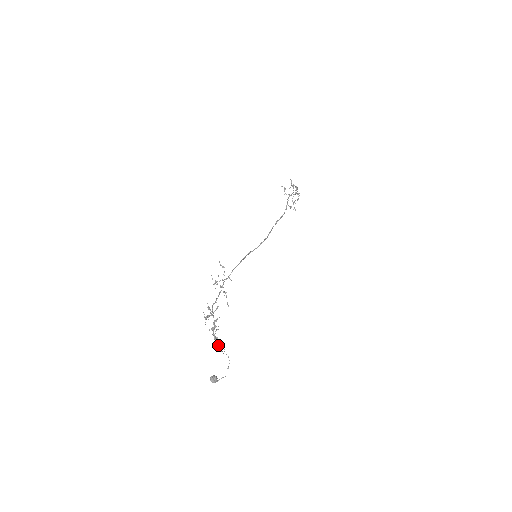
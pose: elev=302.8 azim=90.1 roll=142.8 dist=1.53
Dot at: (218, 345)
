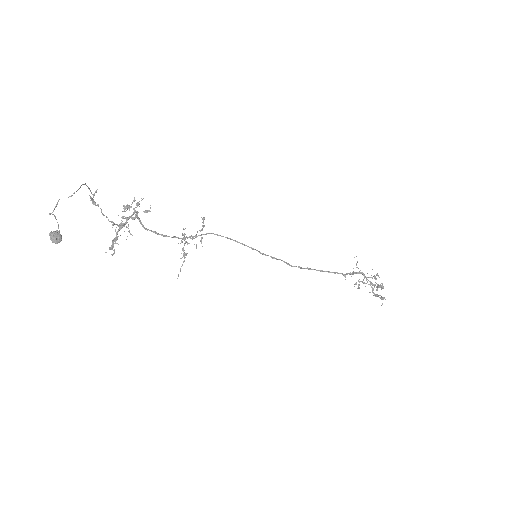
Dot at: (95, 191)
